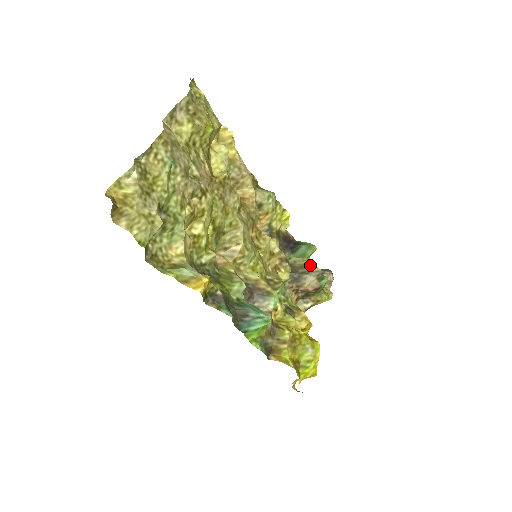
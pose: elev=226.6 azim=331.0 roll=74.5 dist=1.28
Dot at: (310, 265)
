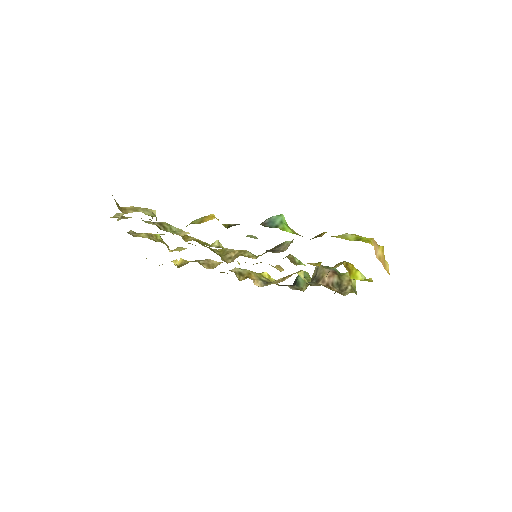
Dot at: (313, 273)
